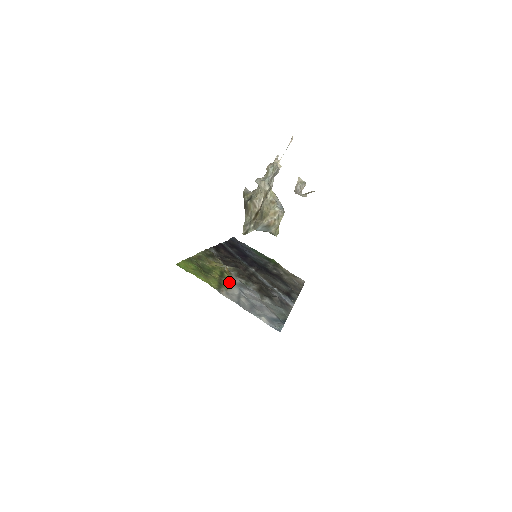
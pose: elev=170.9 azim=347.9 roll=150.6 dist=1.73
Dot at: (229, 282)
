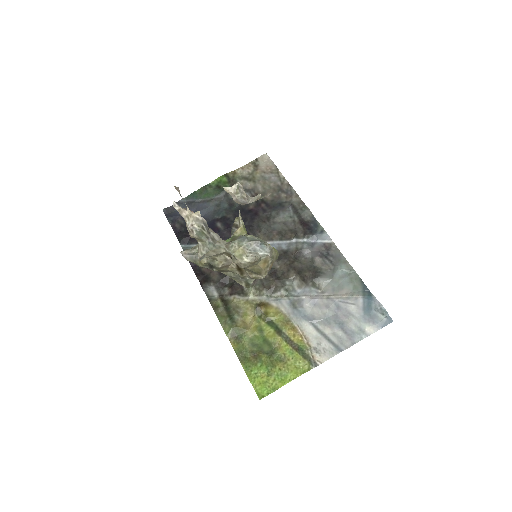
Dot at: (290, 325)
